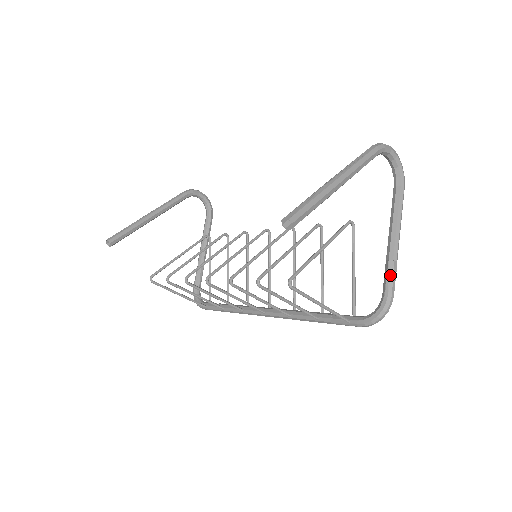
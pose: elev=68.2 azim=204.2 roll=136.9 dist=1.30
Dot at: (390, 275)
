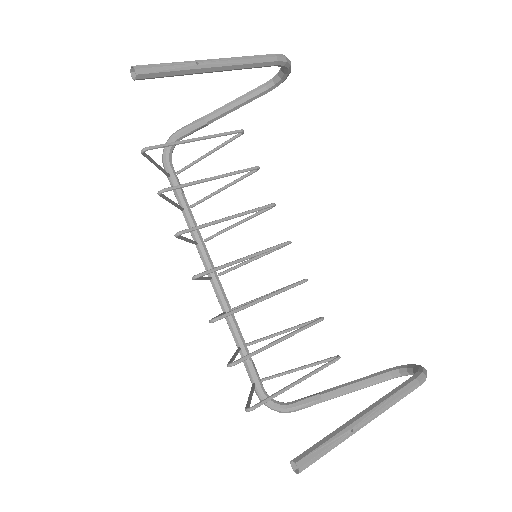
Dot at: (310, 405)
